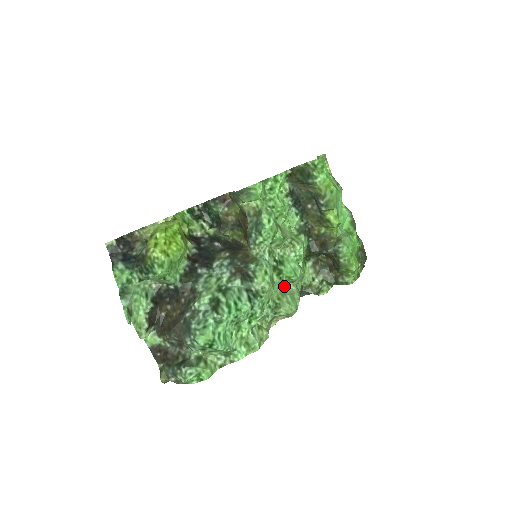
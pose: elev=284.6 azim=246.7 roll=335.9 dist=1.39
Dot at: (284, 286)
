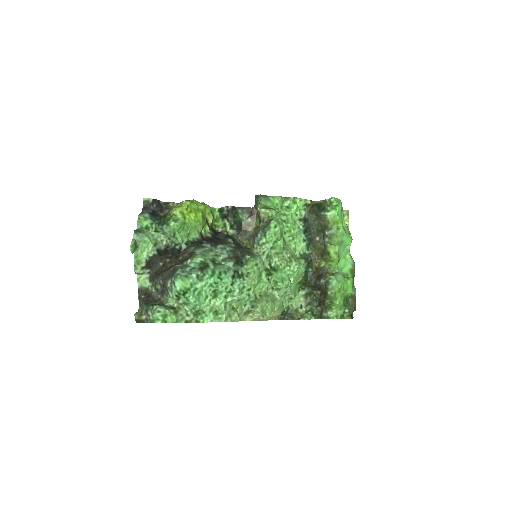
Dot at: (270, 291)
